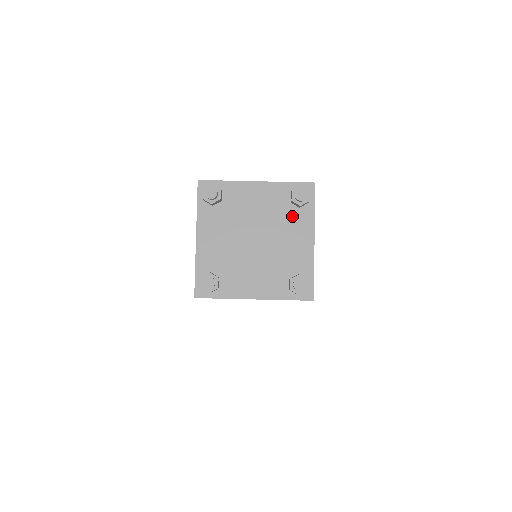
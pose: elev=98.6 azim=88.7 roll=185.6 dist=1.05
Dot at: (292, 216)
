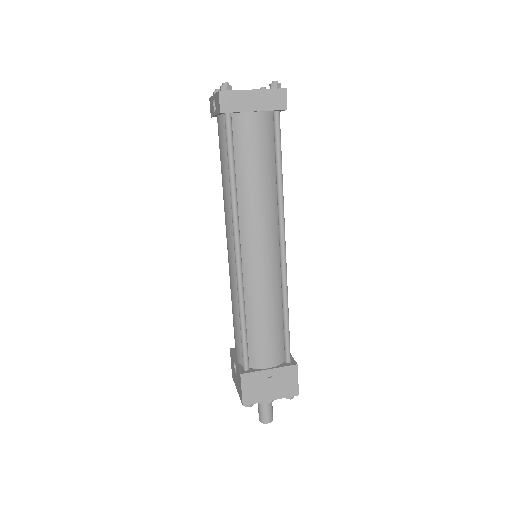
Dot at: occluded
